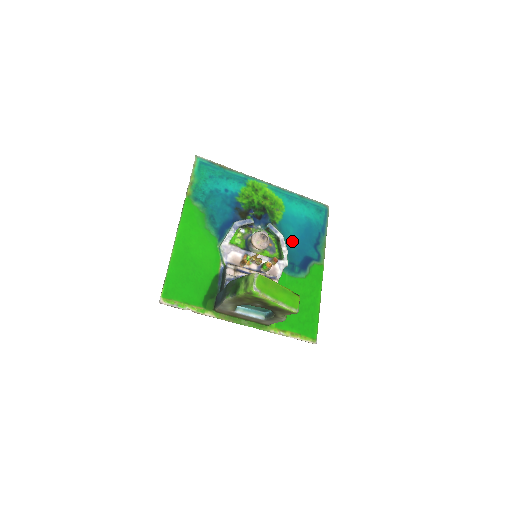
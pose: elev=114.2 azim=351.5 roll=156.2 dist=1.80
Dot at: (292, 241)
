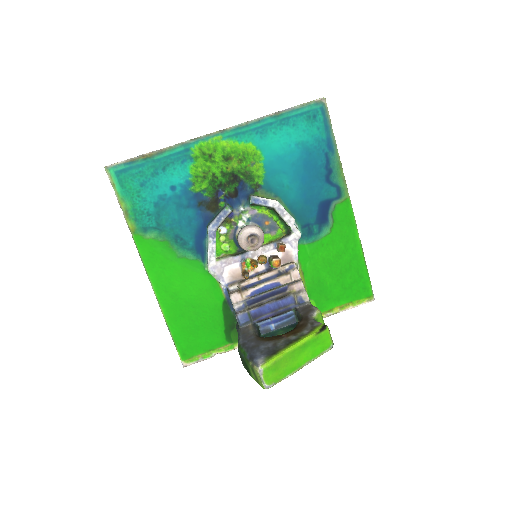
Dot at: (293, 195)
